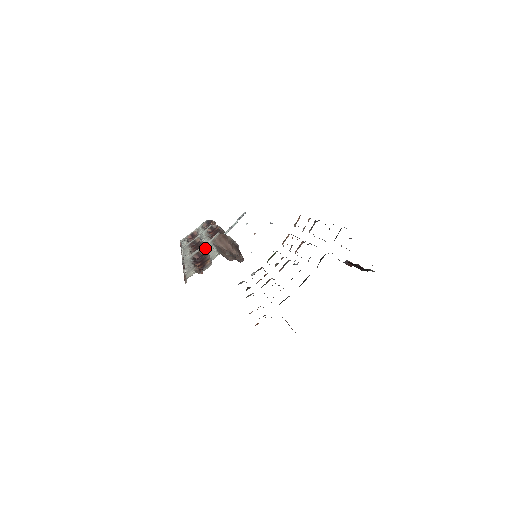
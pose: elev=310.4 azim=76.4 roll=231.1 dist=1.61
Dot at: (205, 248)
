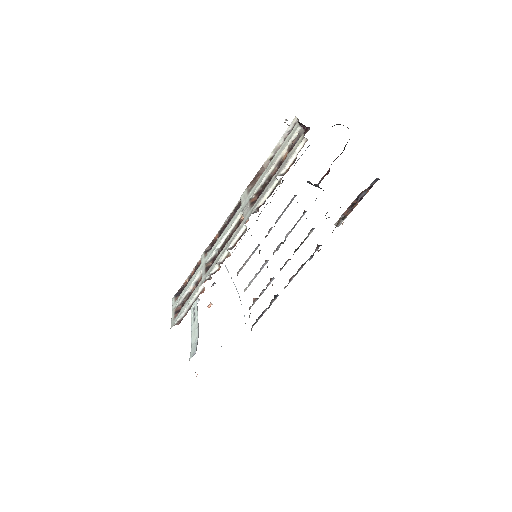
Dot at: (254, 193)
